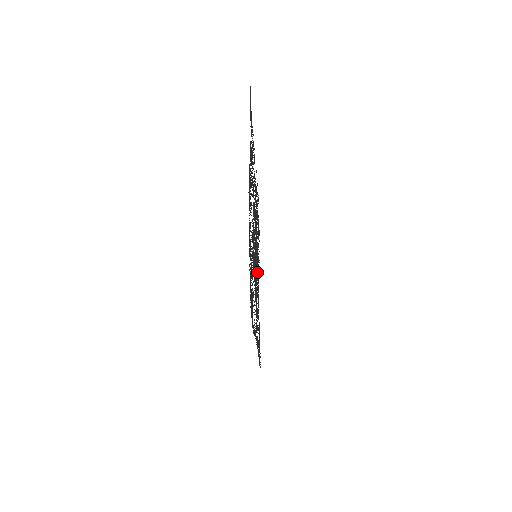
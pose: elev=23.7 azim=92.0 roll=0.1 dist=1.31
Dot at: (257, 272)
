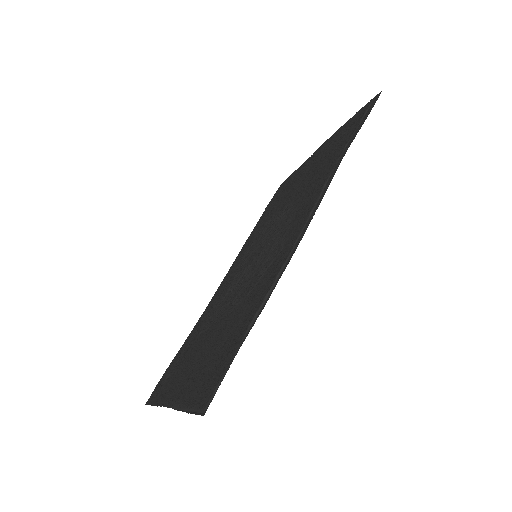
Dot at: (213, 321)
